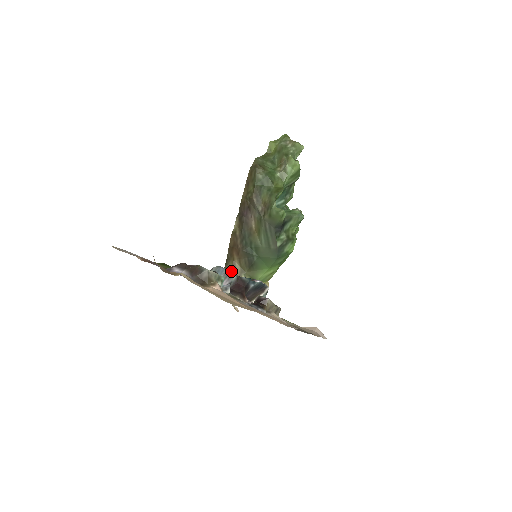
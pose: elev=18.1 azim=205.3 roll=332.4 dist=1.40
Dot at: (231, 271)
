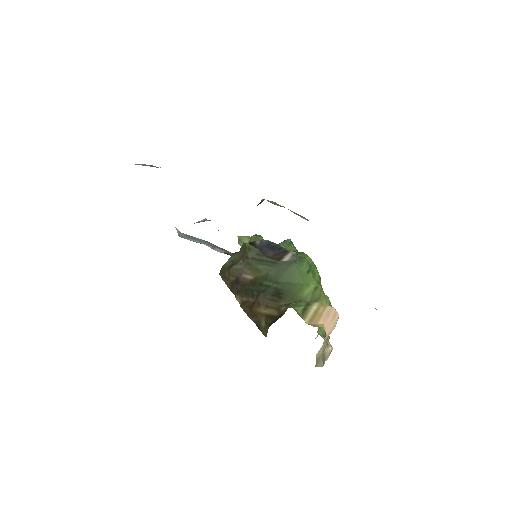
Dot at: occluded
